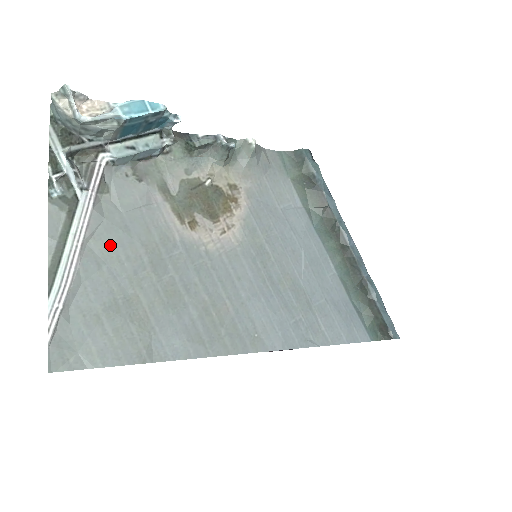
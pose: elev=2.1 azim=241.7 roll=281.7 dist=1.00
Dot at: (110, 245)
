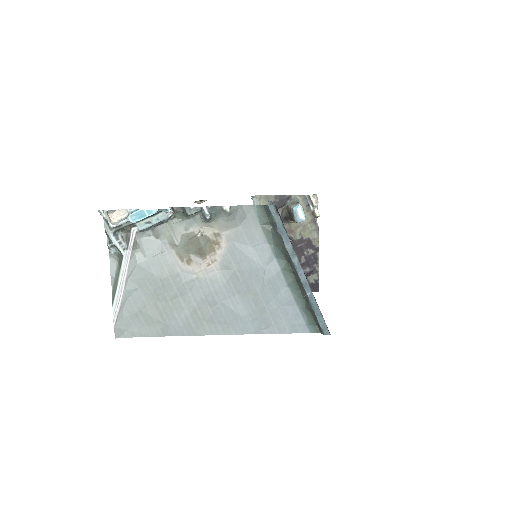
Dot at: (141, 278)
